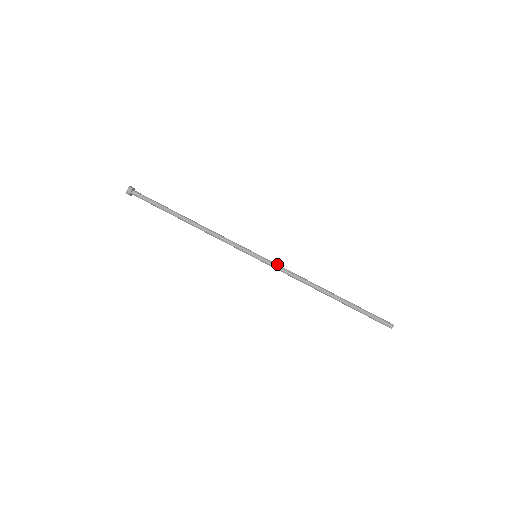
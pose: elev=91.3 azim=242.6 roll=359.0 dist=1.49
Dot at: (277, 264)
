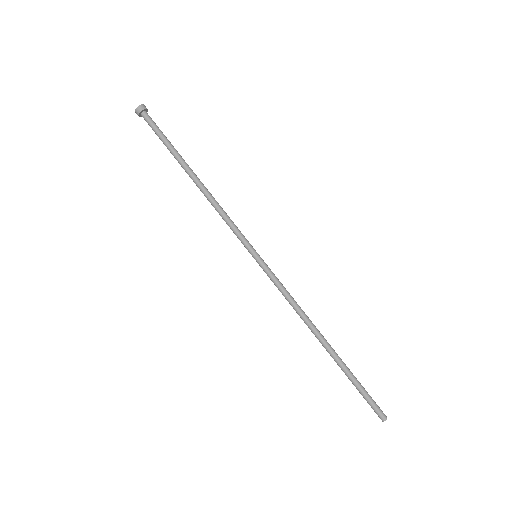
Dot at: (276, 278)
